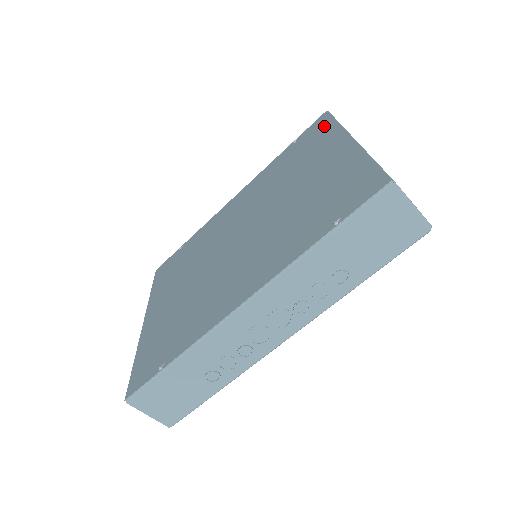
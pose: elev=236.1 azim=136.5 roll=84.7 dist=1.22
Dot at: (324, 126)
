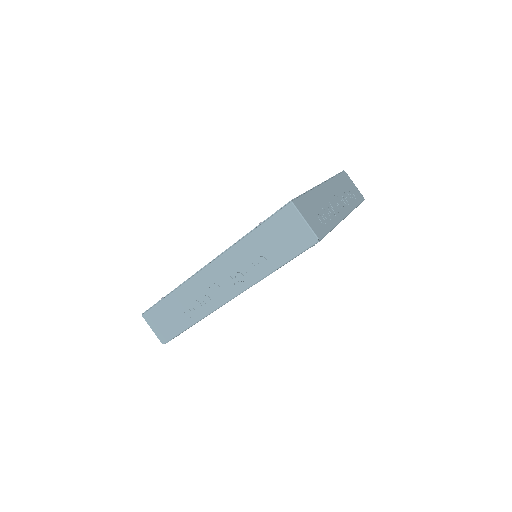
Dot at: occluded
